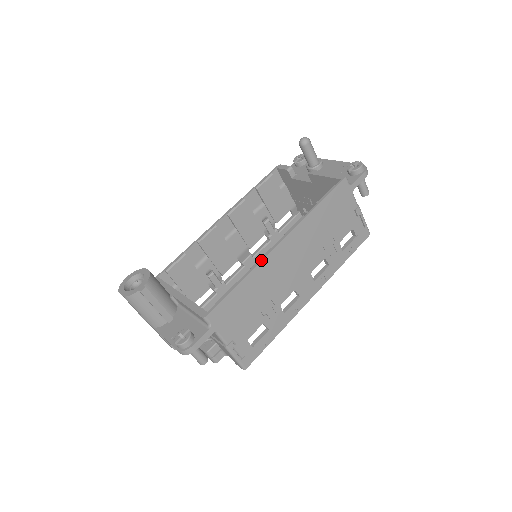
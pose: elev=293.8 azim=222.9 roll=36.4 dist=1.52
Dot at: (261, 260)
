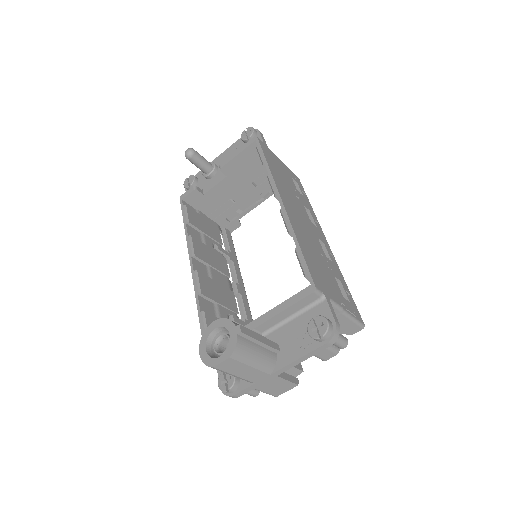
Dot at: (288, 220)
